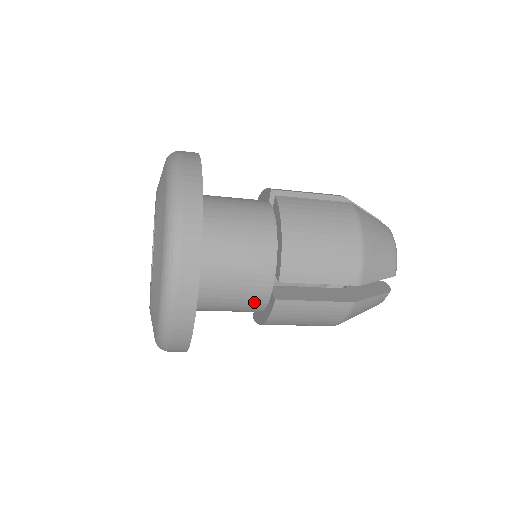
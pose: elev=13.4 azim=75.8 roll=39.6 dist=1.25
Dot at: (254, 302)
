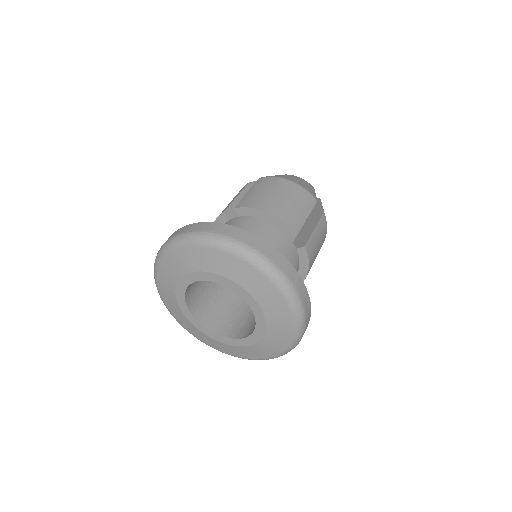
Dot at: occluded
